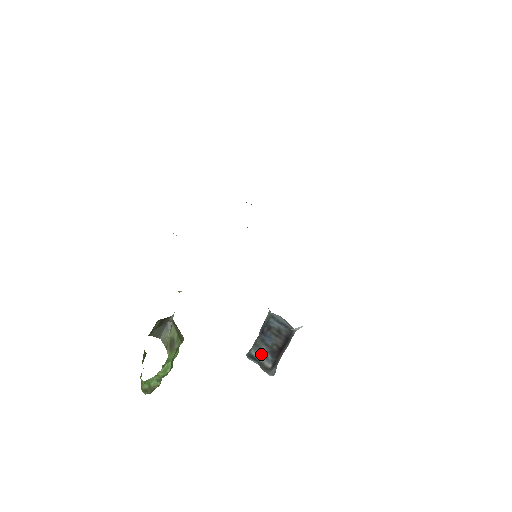
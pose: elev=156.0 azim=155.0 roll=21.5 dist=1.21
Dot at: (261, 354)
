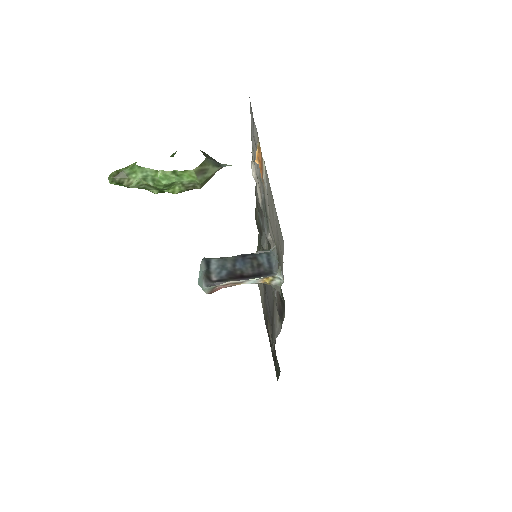
Dot at: (219, 267)
